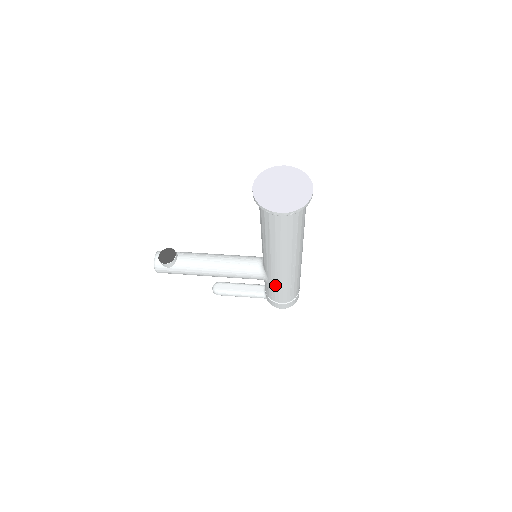
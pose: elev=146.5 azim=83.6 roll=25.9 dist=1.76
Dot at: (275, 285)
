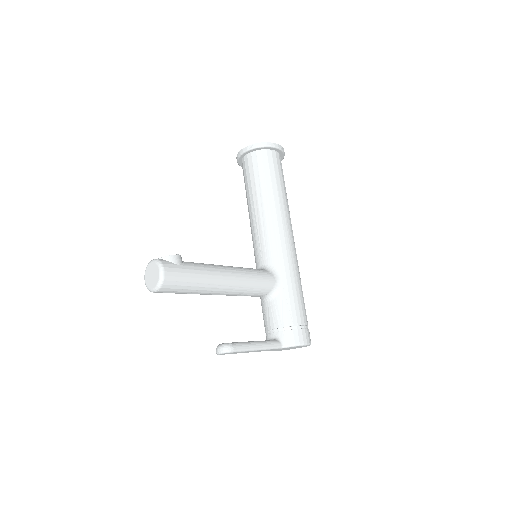
Dot at: (290, 280)
